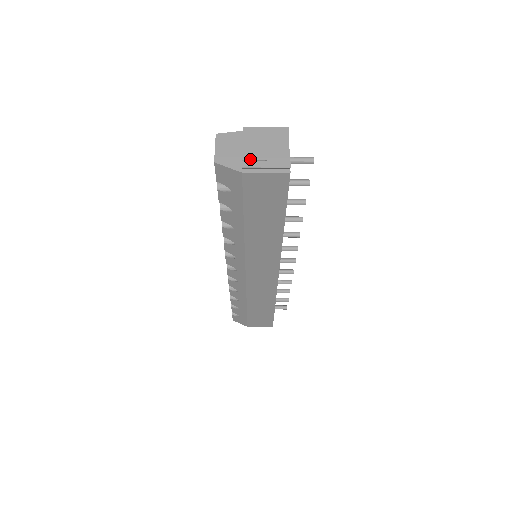
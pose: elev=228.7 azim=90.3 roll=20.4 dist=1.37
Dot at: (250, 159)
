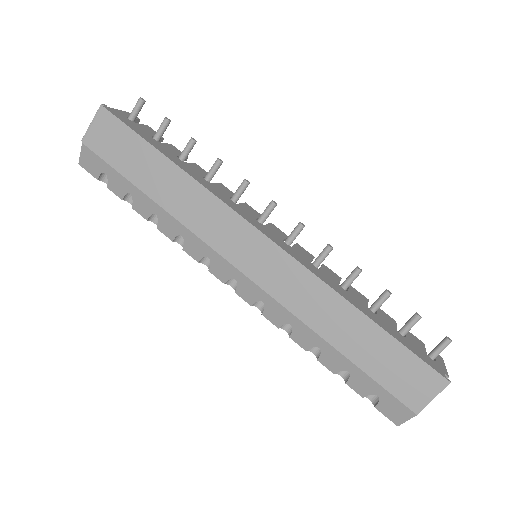
Dot at: occluded
